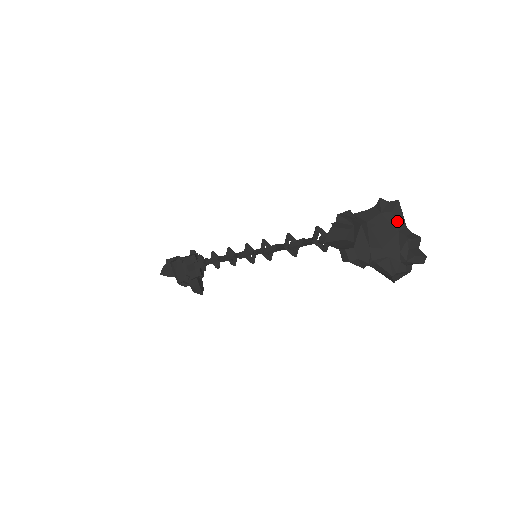
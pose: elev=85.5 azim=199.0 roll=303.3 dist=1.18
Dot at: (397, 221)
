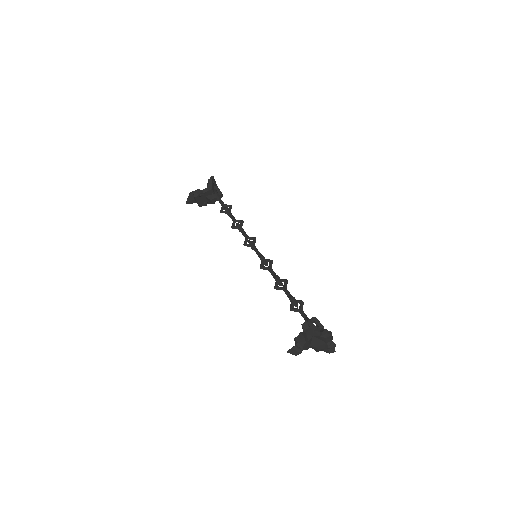
Dot at: (327, 340)
